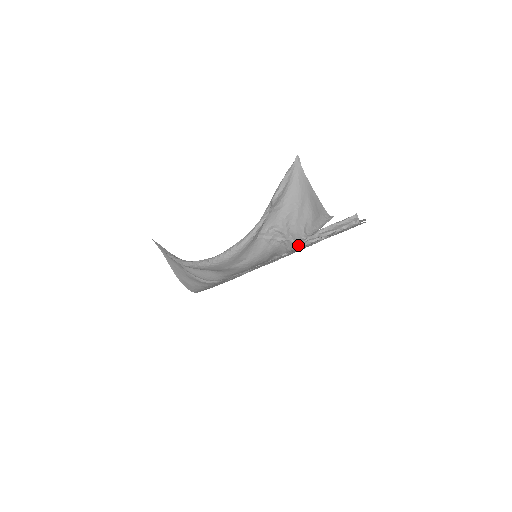
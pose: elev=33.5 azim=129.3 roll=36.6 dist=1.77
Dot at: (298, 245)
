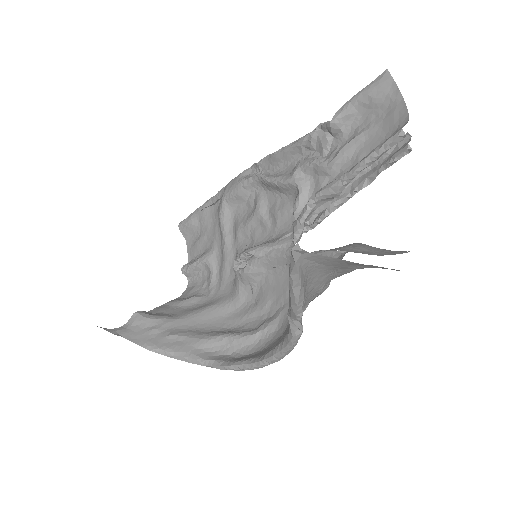
Dot at: occluded
